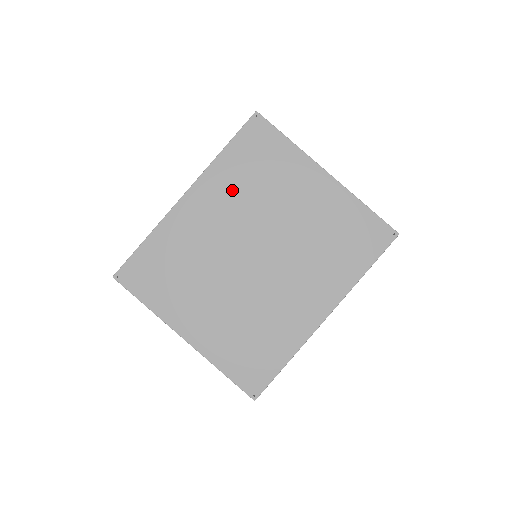
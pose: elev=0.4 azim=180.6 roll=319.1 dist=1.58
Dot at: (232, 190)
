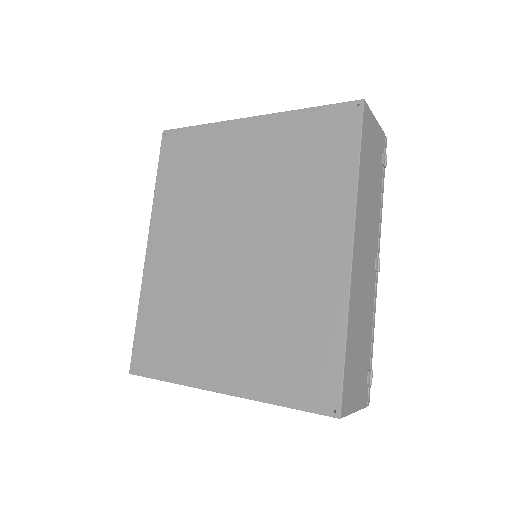
Dot at: (181, 209)
